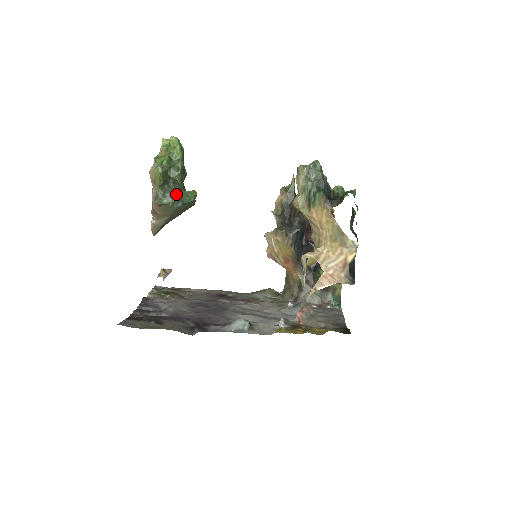
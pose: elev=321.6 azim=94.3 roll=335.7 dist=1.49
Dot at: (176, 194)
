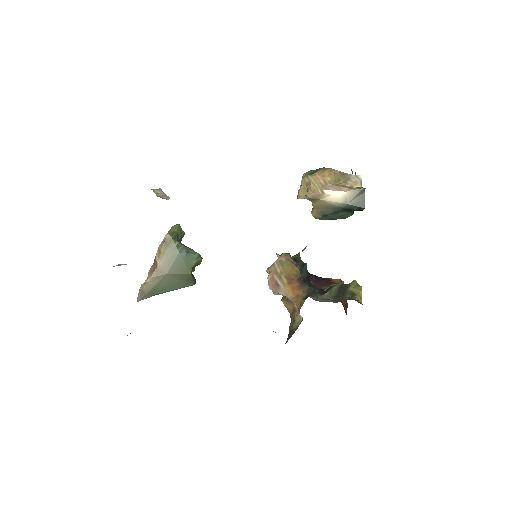
Dot at: occluded
